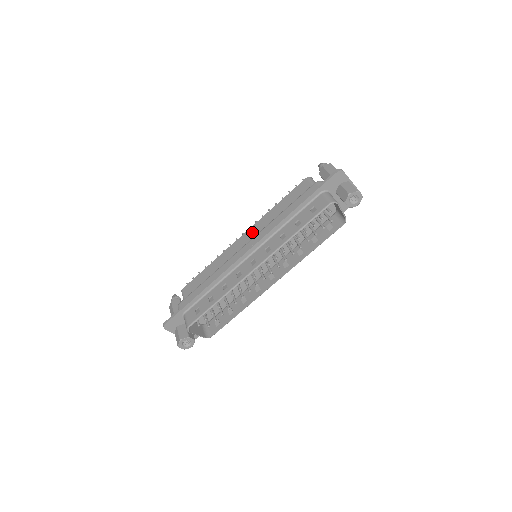
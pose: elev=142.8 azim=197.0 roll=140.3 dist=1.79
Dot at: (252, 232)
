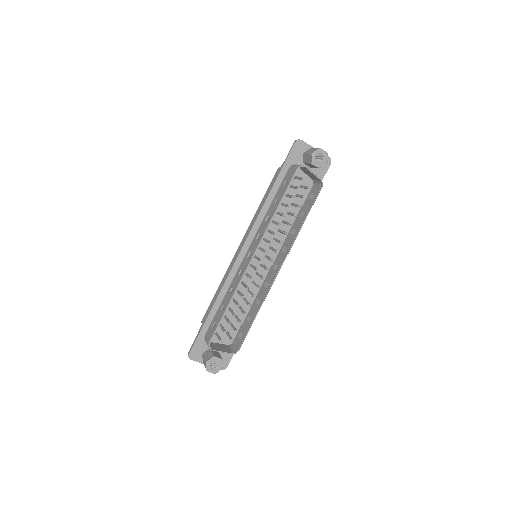
Dot at: occluded
